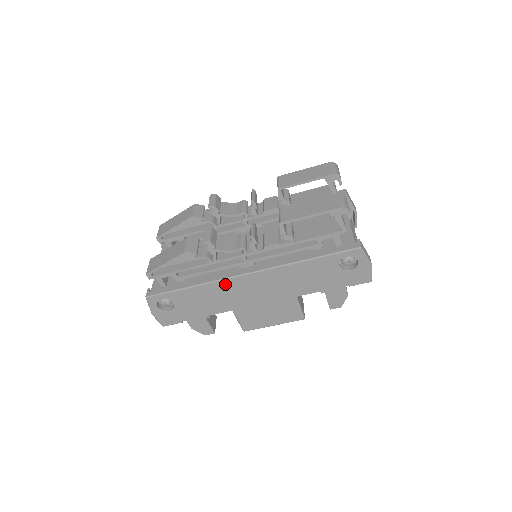
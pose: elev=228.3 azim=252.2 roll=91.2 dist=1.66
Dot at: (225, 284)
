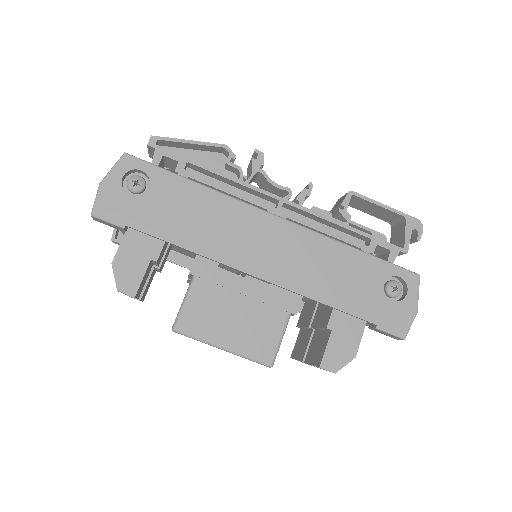
Dot at: (239, 210)
